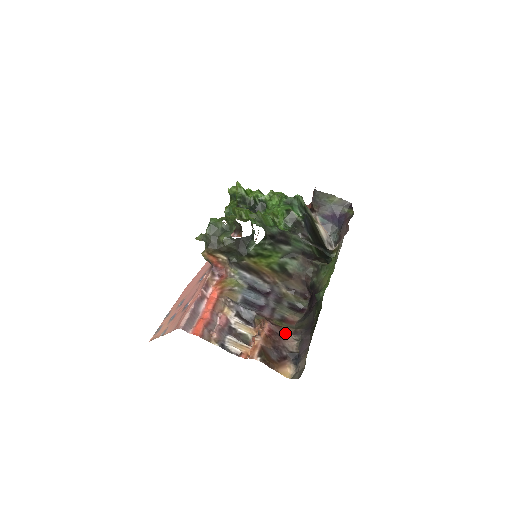
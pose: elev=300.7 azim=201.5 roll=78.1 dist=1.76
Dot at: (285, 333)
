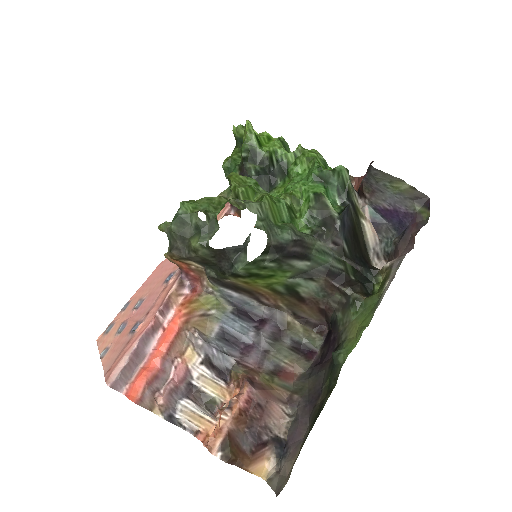
Dot at: (273, 403)
